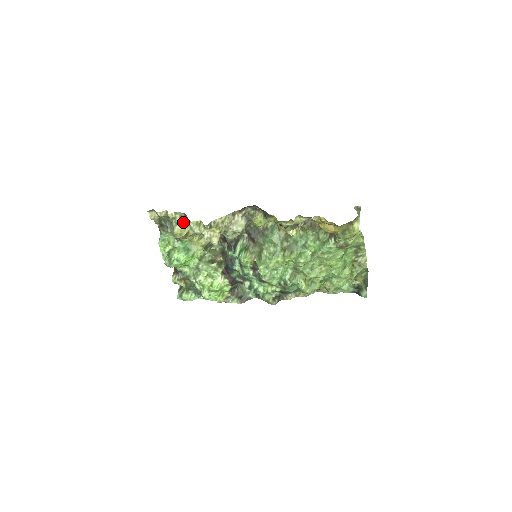
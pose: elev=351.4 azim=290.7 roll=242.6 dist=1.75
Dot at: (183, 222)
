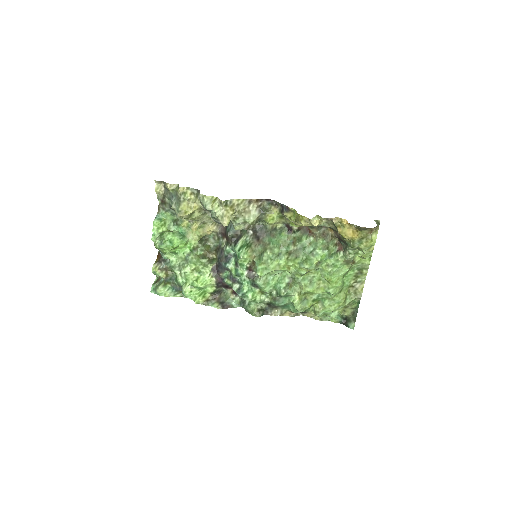
Dot at: (192, 200)
